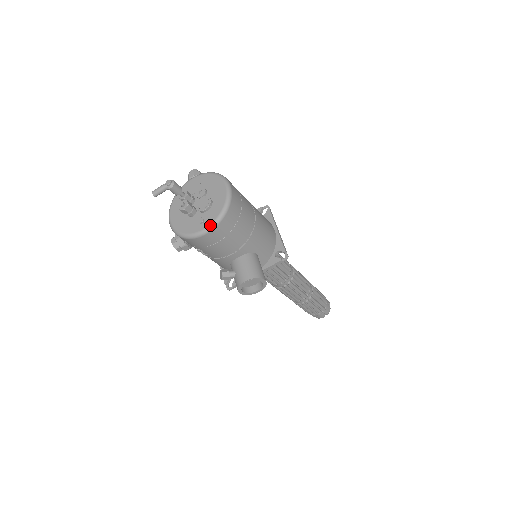
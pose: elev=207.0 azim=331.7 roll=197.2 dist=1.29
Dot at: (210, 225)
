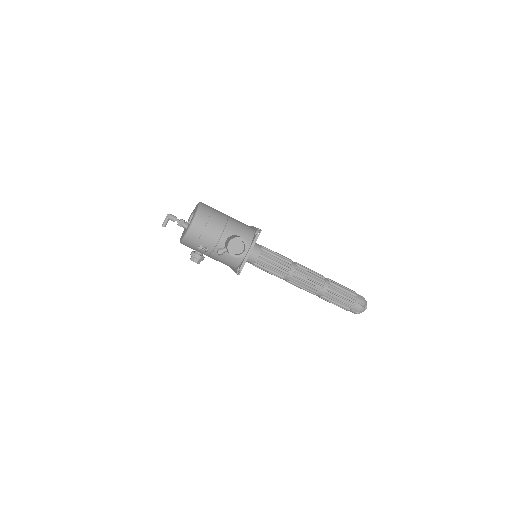
Dot at: (192, 219)
